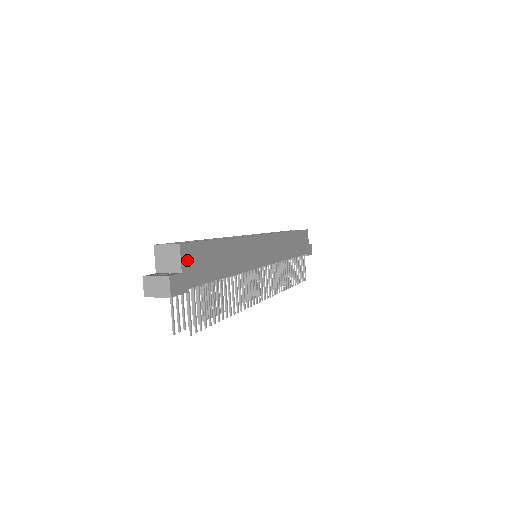
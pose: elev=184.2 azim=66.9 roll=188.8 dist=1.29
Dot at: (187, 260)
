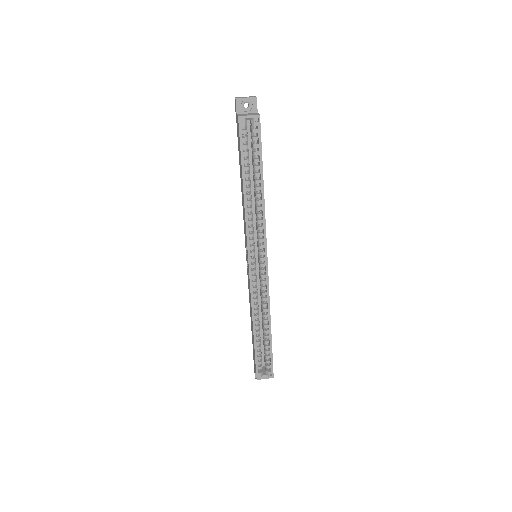
Dot at: occluded
